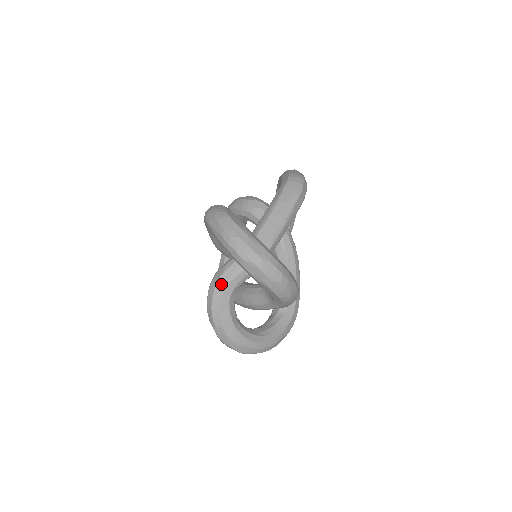
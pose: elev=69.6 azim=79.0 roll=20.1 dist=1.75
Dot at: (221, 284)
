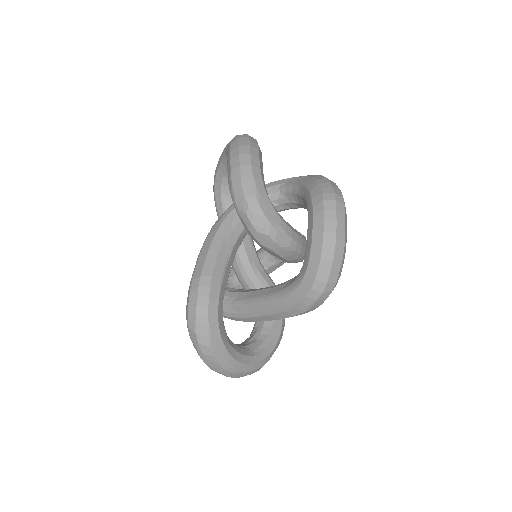
Dot at: occluded
